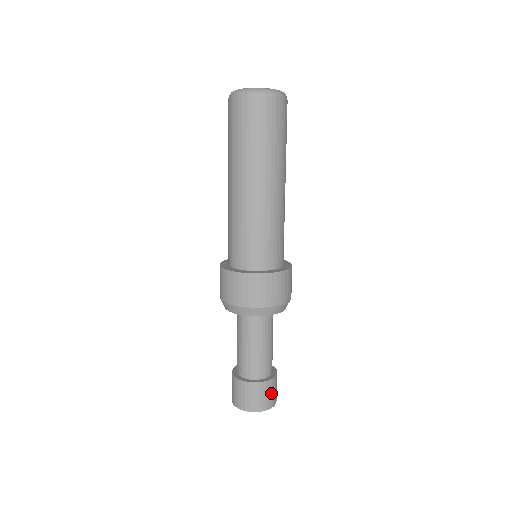
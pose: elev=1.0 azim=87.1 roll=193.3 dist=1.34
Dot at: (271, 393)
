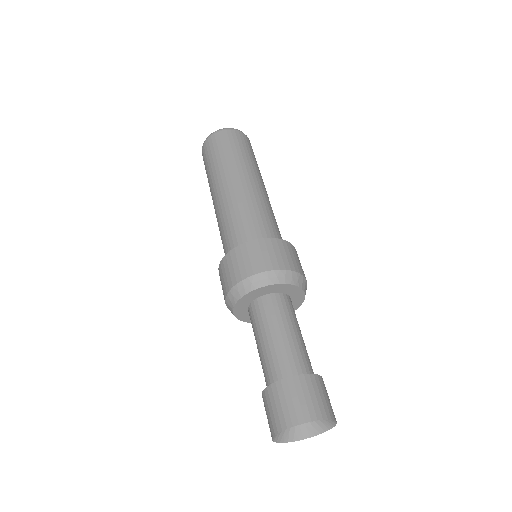
Dot at: (308, 396)
